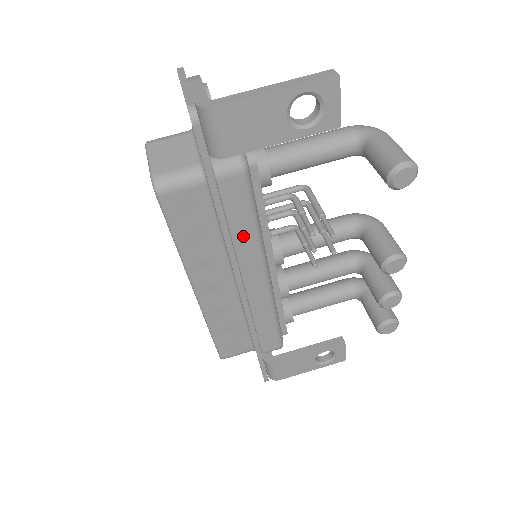
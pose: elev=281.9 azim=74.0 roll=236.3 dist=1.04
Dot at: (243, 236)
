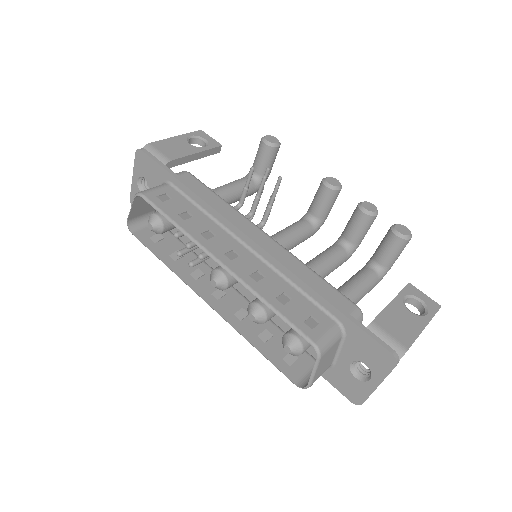
Dot at: (219, 206)
